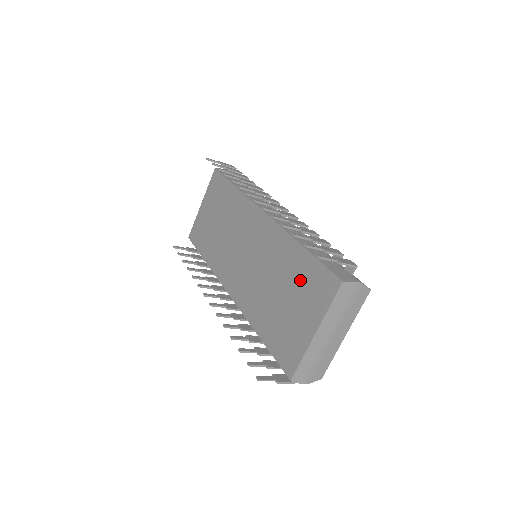
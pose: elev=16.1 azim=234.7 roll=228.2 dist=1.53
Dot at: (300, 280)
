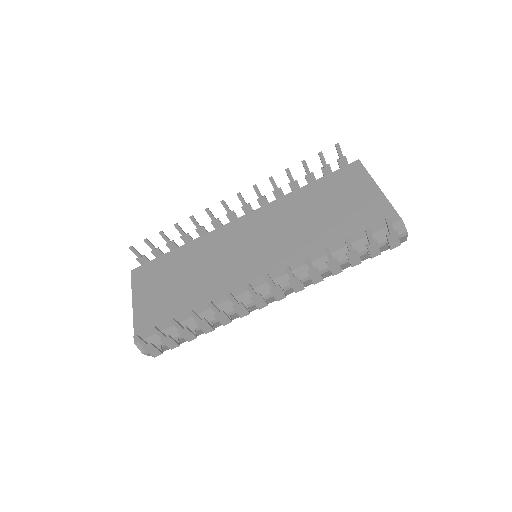
Dot at: (328, 192)
